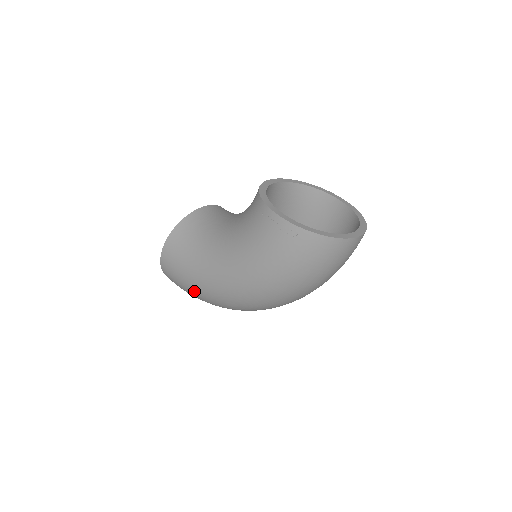
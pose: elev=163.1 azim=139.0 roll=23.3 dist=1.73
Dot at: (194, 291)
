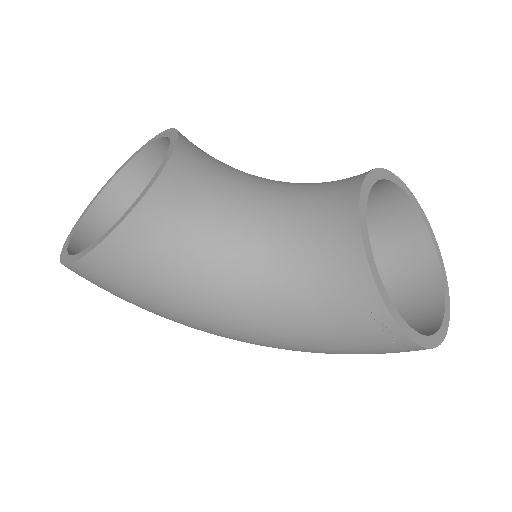
Dot at: occluded
